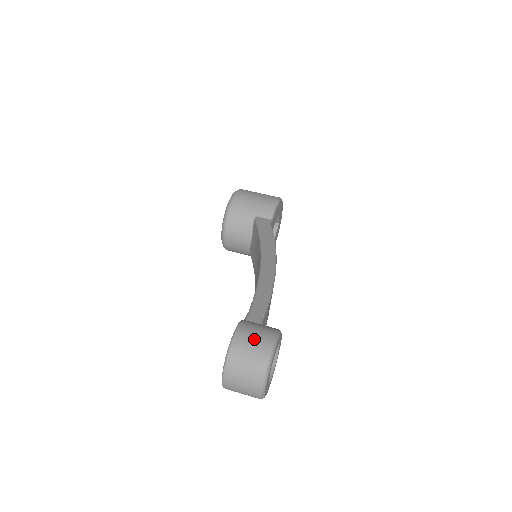
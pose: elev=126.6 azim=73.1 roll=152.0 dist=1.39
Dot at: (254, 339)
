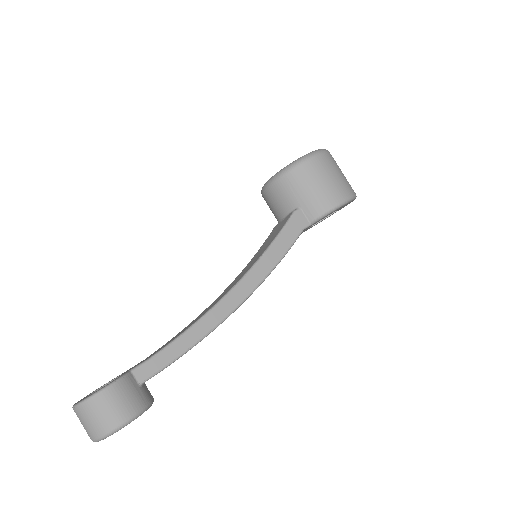
Dot at: (105, 413)
